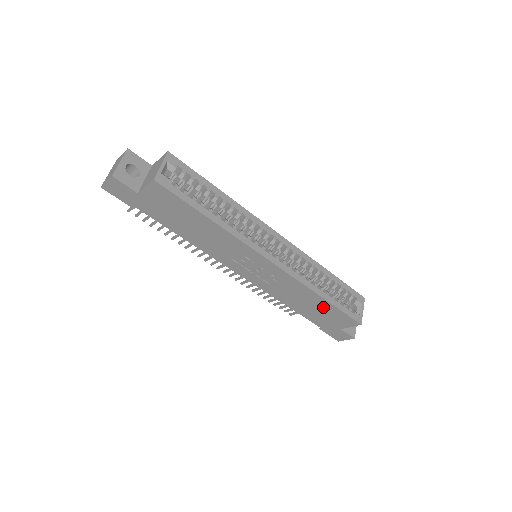
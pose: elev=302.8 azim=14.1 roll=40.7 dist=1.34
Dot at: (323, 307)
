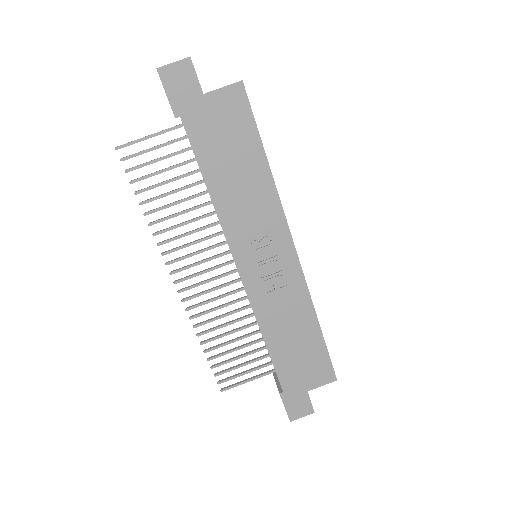
Dot at: (309, 343)
